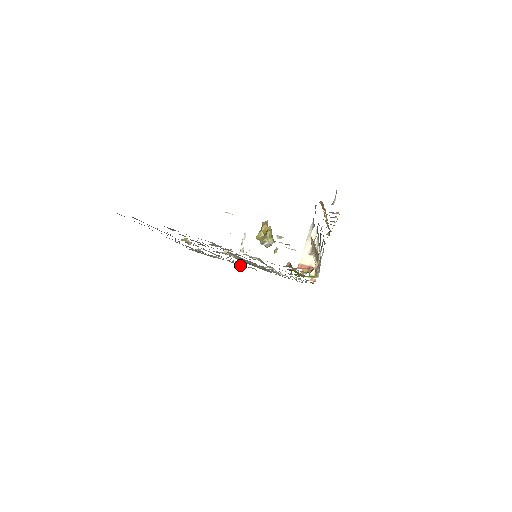
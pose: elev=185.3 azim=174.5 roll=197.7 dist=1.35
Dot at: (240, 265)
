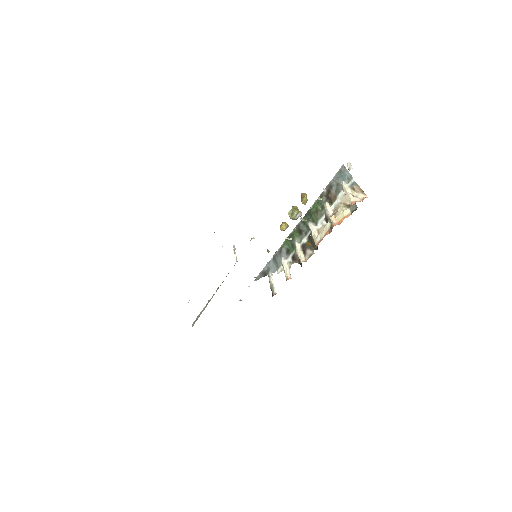
Dot at: occluded
